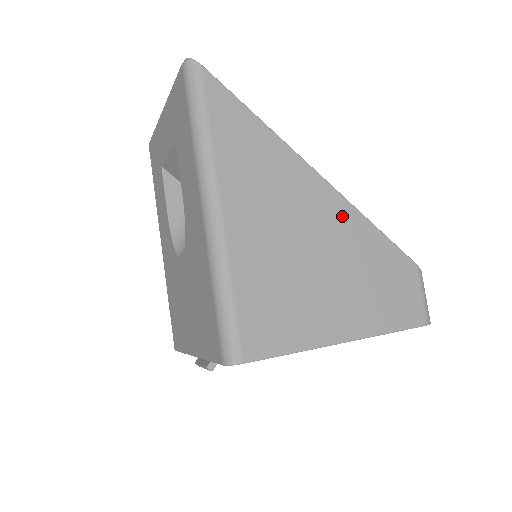
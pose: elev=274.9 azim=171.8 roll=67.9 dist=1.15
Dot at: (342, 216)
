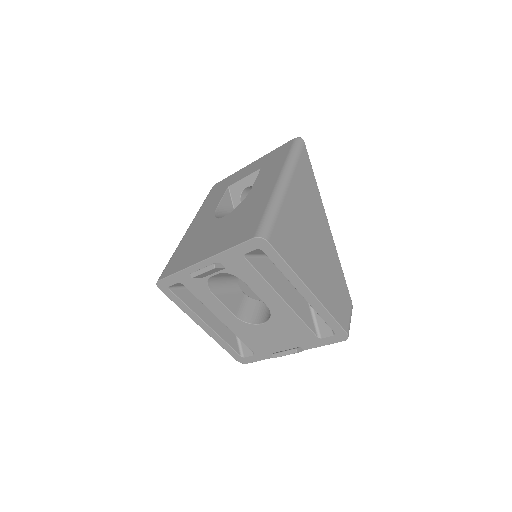
Dot at: (330, 246)
